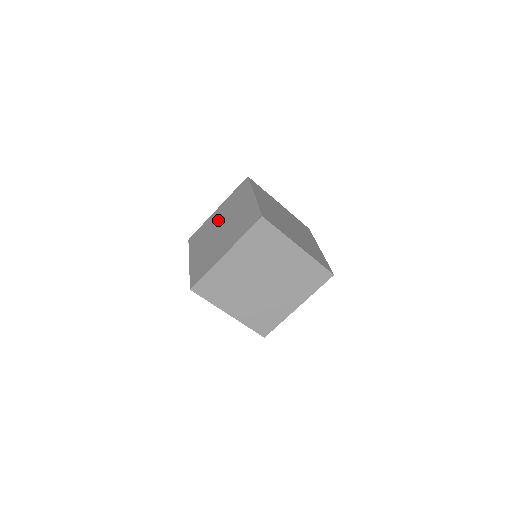
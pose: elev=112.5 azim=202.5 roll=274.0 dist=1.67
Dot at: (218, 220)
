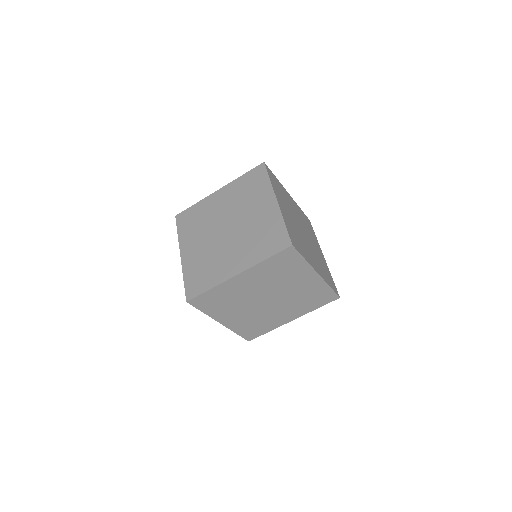
Dot at: (221, 211)
